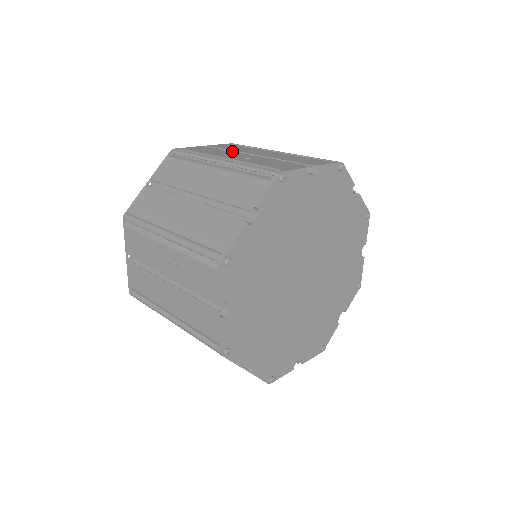
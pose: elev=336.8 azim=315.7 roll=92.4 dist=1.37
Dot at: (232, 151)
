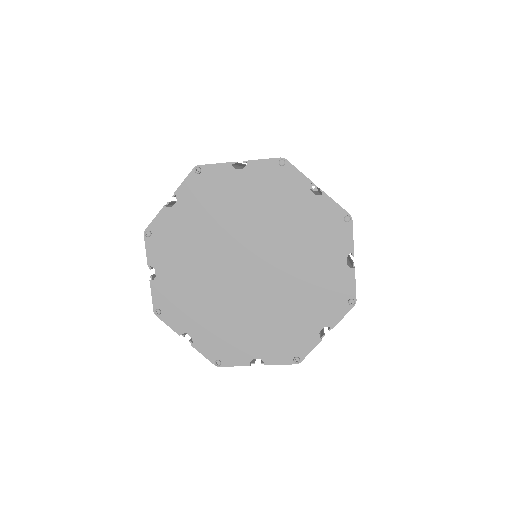
Dot at: occluded
